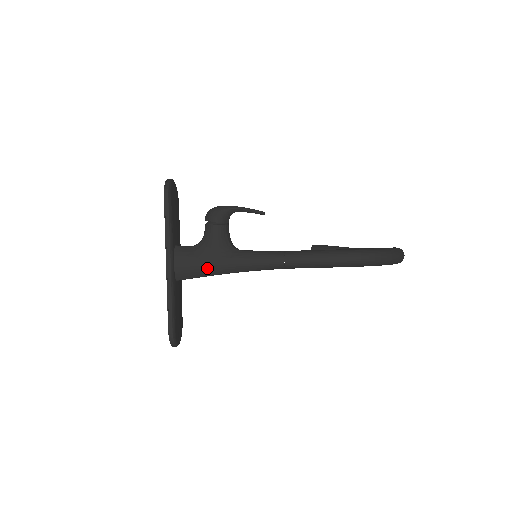
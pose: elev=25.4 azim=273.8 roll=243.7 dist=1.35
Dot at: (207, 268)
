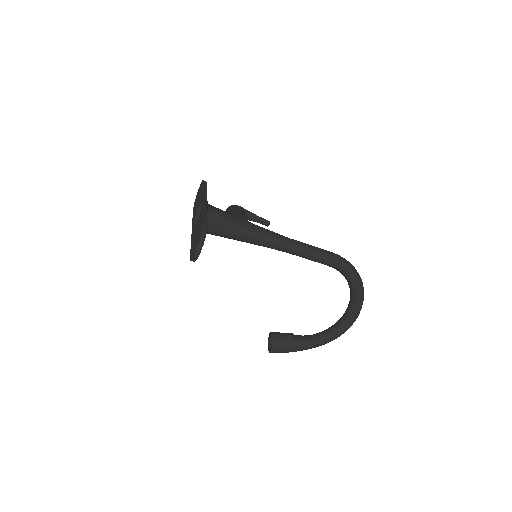
Dot at: (233, 219)
